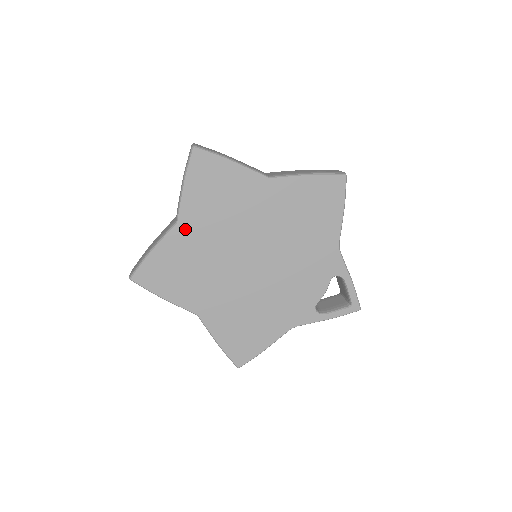
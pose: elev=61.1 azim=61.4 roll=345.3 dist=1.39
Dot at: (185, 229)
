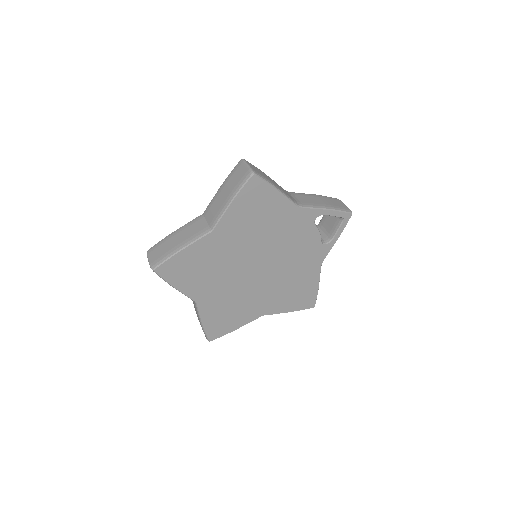
Dot at: (204, 300)
